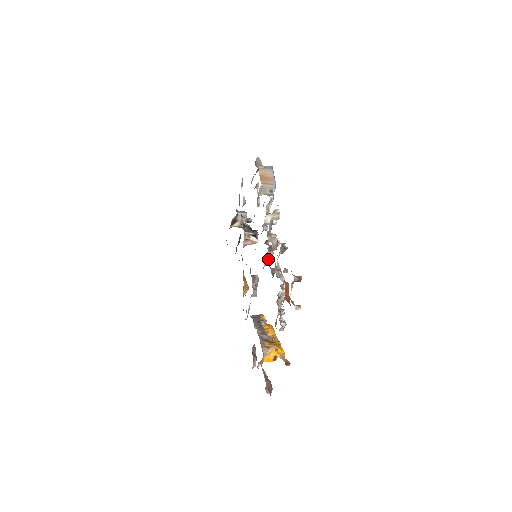
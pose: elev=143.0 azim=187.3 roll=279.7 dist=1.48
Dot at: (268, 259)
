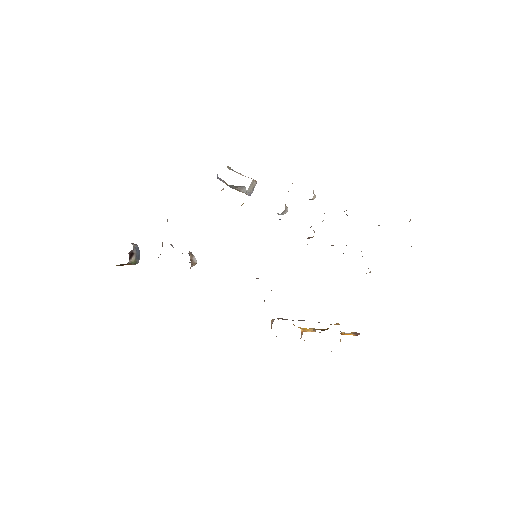
Dot at: occluded
